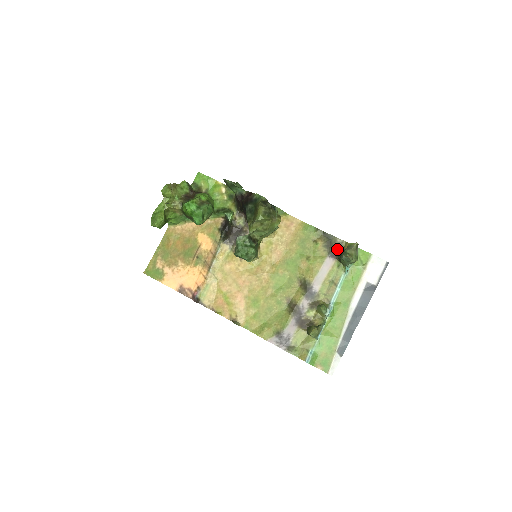
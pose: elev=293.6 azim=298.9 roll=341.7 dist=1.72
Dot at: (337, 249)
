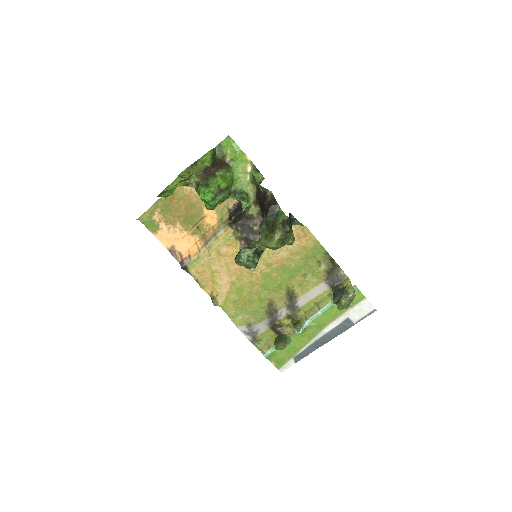
Dot at: (336, 279)
